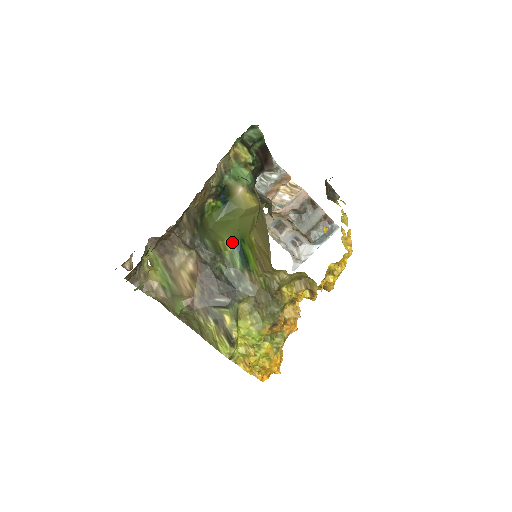
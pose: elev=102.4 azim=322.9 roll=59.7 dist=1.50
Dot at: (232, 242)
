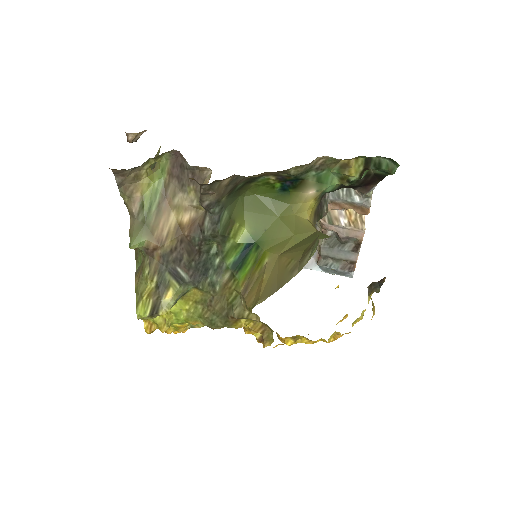
Dot at: (247, 236)
